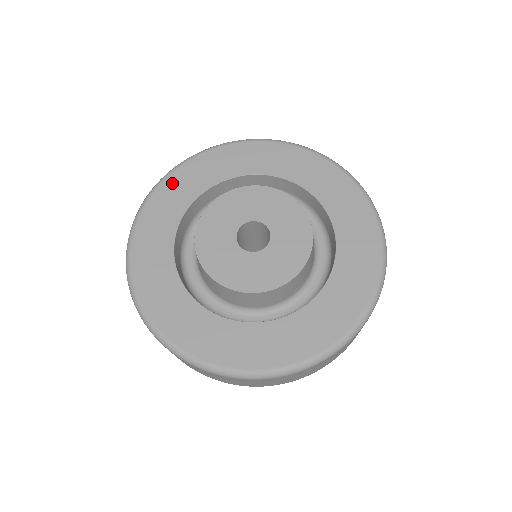
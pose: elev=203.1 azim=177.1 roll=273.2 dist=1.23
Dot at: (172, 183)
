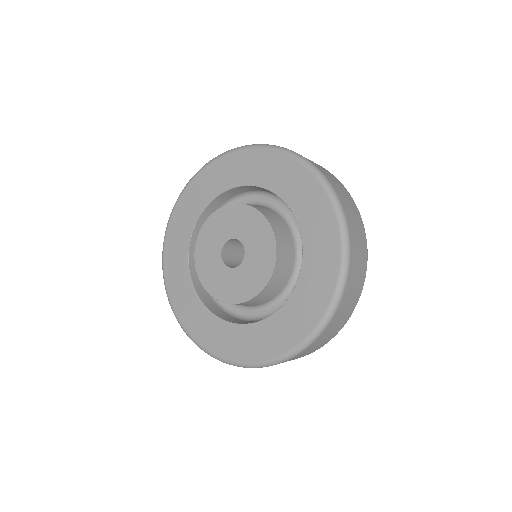
Dot at: (169, 253)
